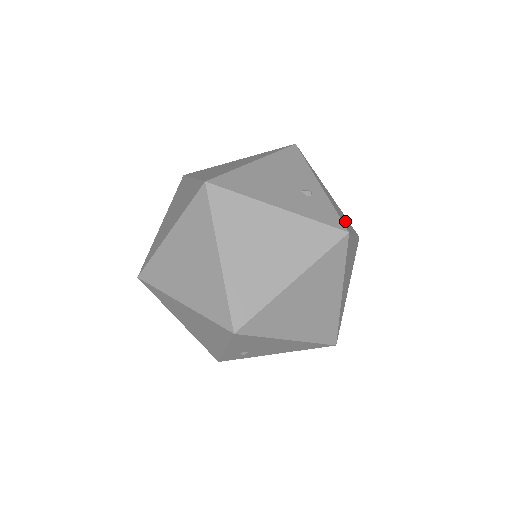
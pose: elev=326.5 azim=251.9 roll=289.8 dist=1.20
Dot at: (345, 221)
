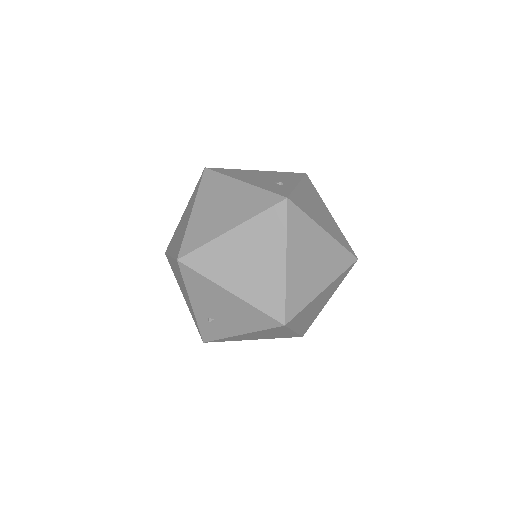
Dot at: (316, 216)
